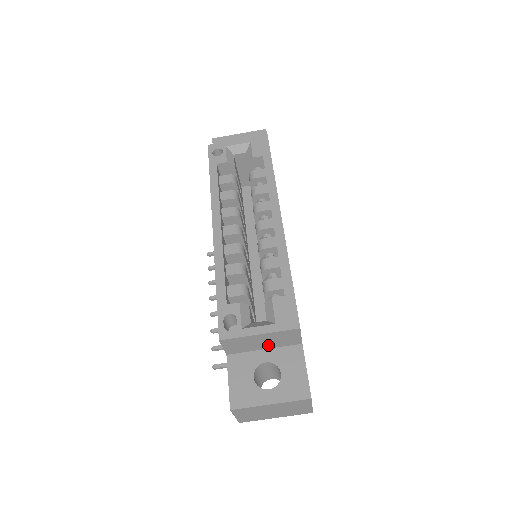
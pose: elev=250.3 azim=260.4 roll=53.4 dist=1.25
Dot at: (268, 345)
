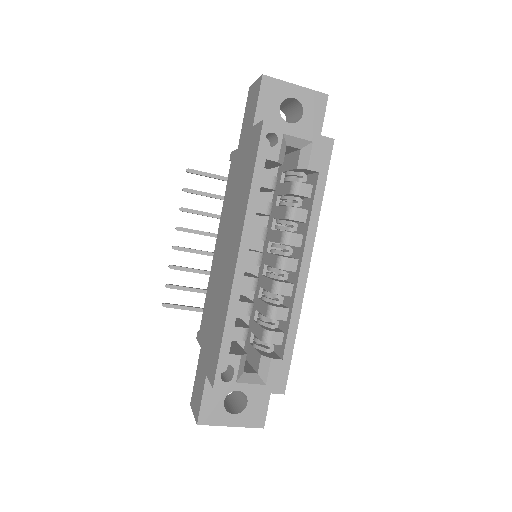
Dot at: occluded
